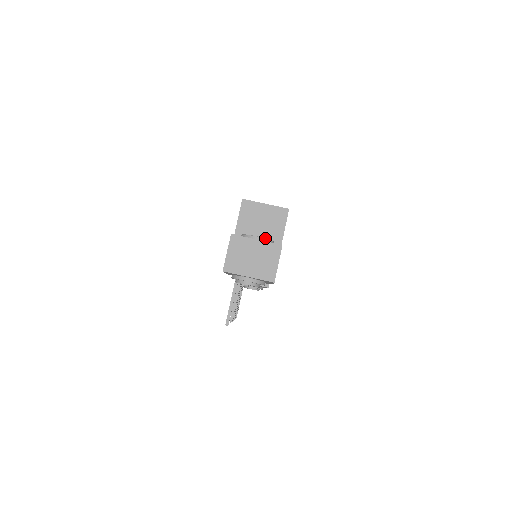
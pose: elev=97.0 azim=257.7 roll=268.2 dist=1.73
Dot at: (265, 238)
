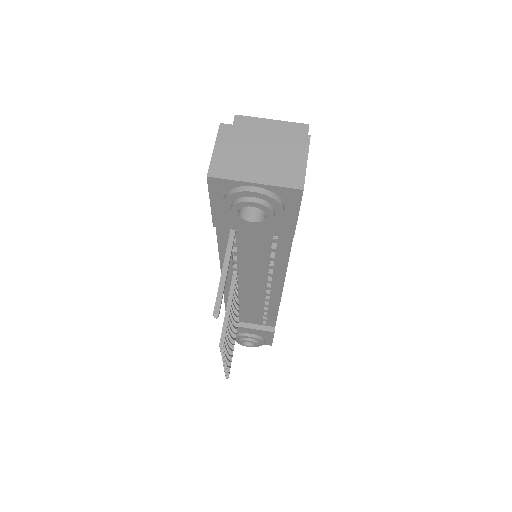
Dot at: (279, 131)
